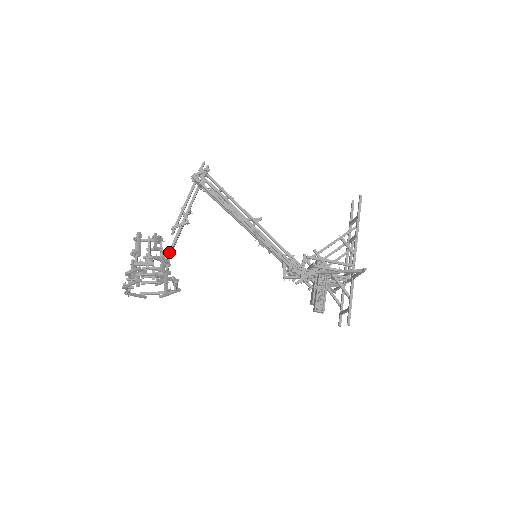
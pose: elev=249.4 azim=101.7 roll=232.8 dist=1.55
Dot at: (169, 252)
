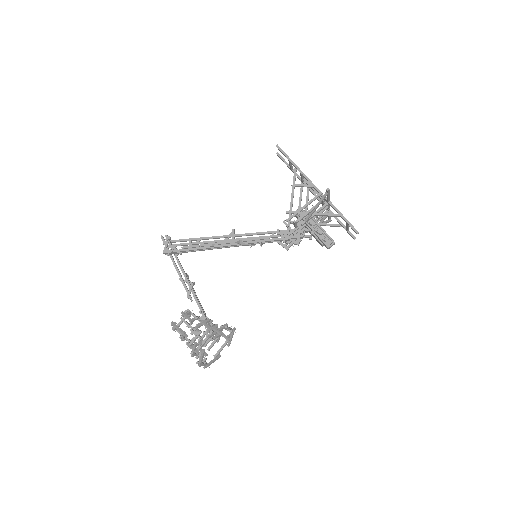
Dot at: (202, 314)
